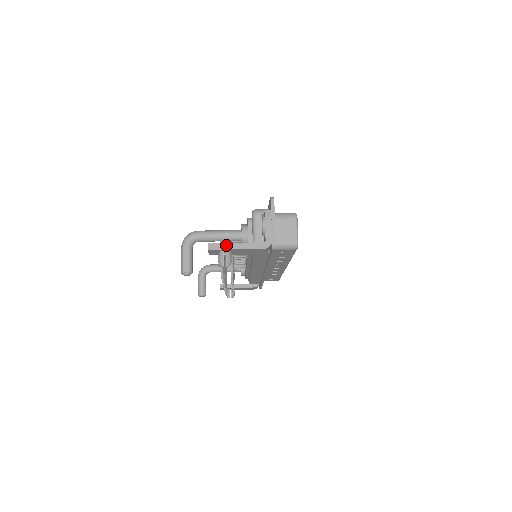
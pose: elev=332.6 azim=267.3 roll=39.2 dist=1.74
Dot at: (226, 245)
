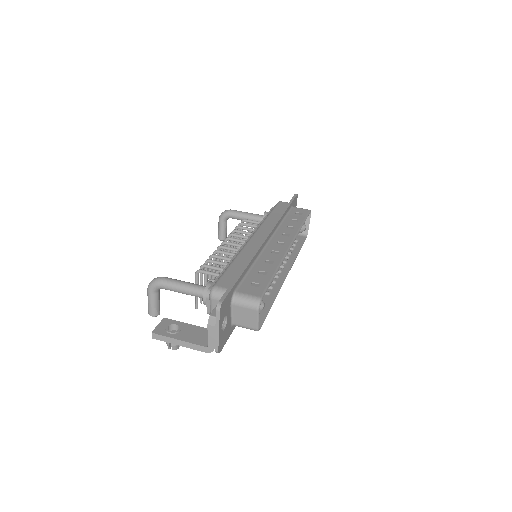
Dot at: (169, 339)
